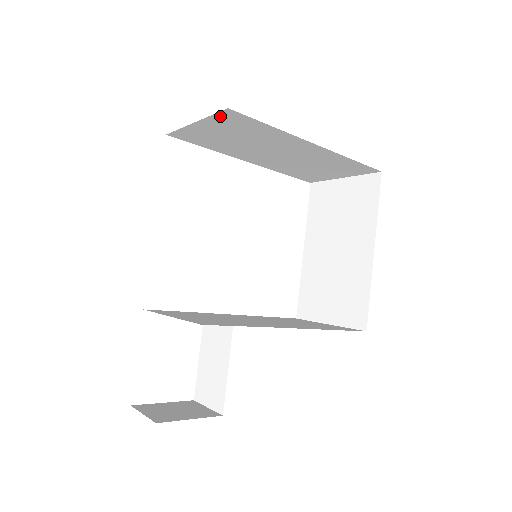
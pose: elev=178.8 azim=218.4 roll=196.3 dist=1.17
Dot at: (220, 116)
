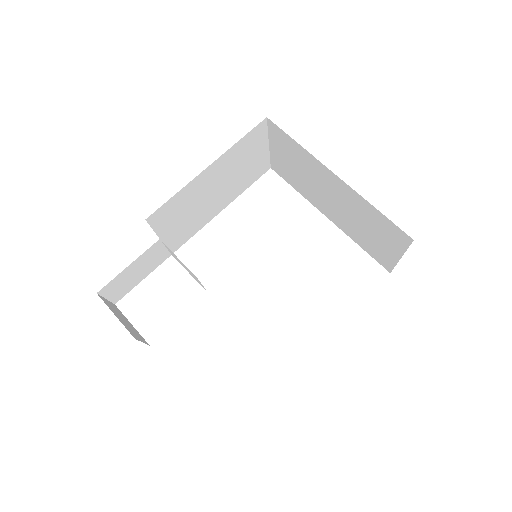
Dot at: (272, 131)
